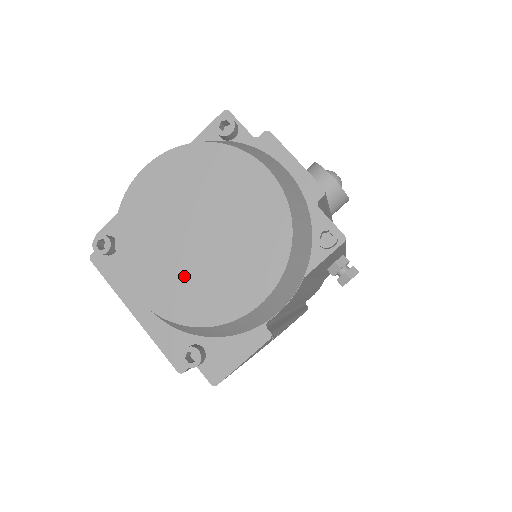
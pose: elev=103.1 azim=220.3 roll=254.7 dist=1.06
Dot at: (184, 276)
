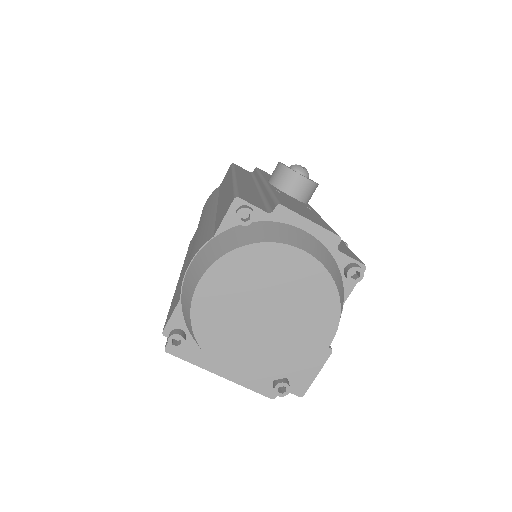
Dot at: (265, 348)
